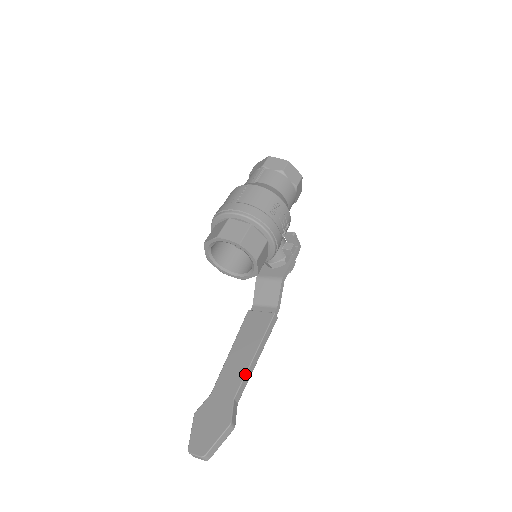
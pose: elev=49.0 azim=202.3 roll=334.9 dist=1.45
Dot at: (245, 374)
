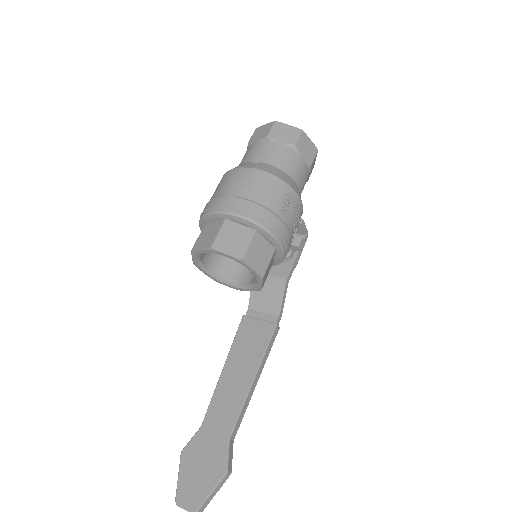
Dot at: (242, 406)
